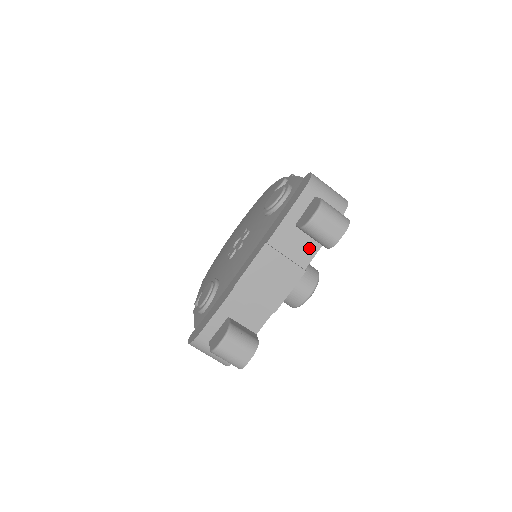
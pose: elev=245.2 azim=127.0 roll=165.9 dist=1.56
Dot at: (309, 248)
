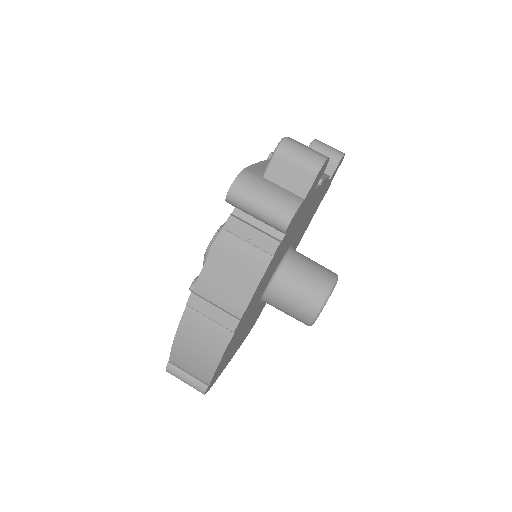
Dot at: occluded
